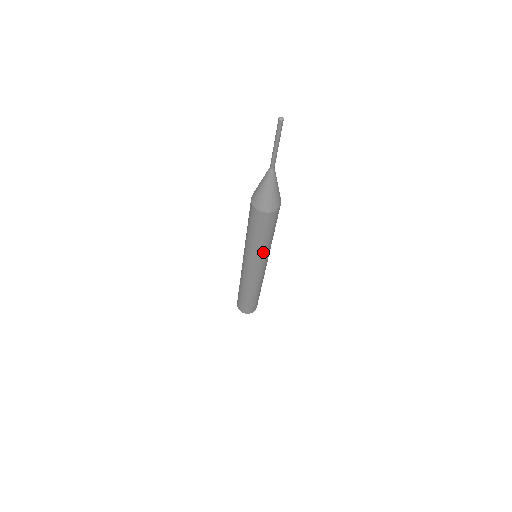
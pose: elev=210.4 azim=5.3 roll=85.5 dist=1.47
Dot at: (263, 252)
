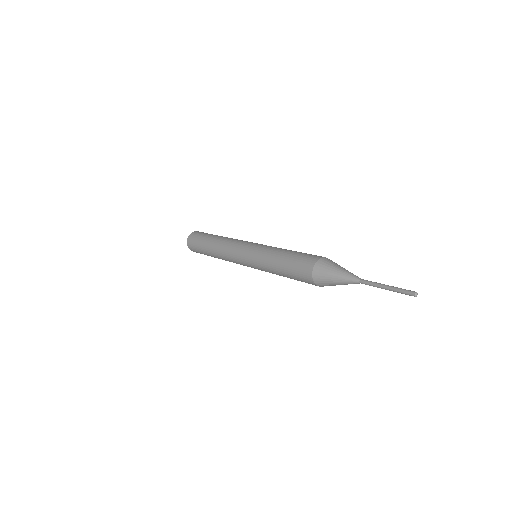
Dot at: occluded
